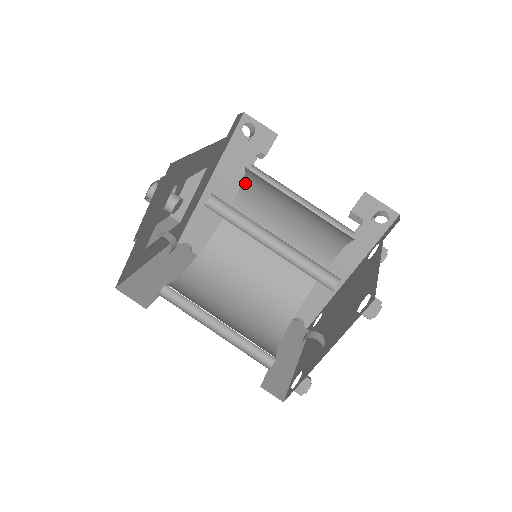
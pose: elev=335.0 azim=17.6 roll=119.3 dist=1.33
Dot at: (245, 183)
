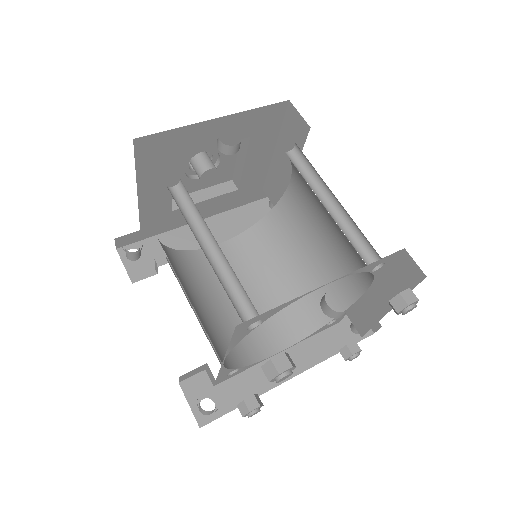
Dot at: (251, 230)
